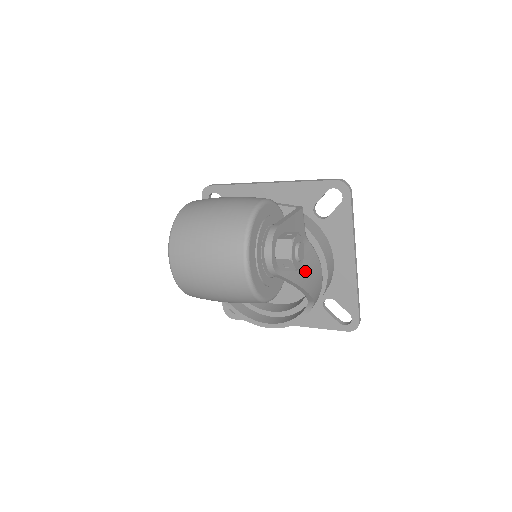
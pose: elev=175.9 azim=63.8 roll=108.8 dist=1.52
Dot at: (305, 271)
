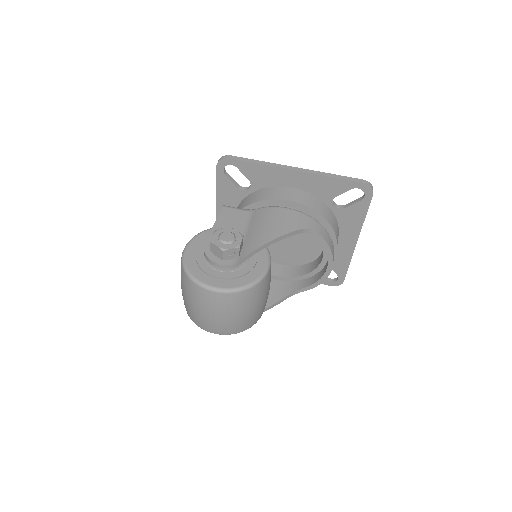
Dot at: (262, 231)
